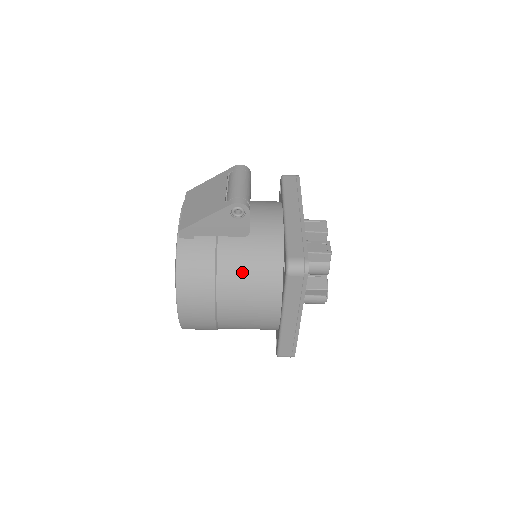
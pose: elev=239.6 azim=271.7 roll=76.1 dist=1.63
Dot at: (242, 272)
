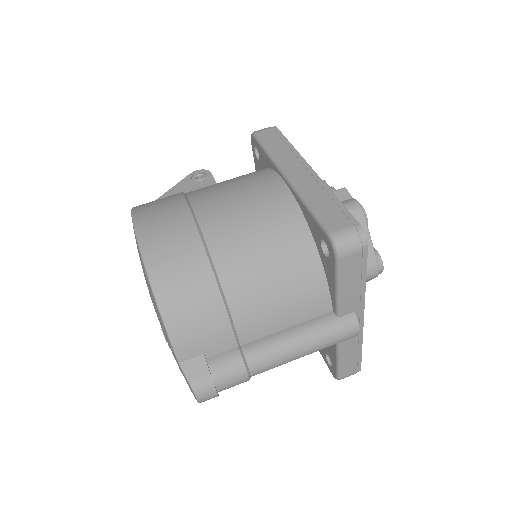
Dot at: occluded
